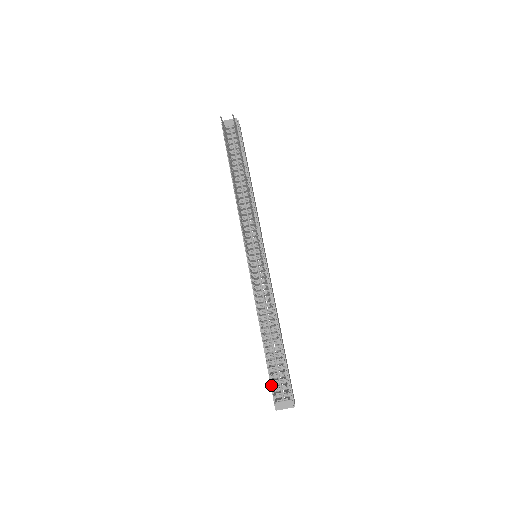
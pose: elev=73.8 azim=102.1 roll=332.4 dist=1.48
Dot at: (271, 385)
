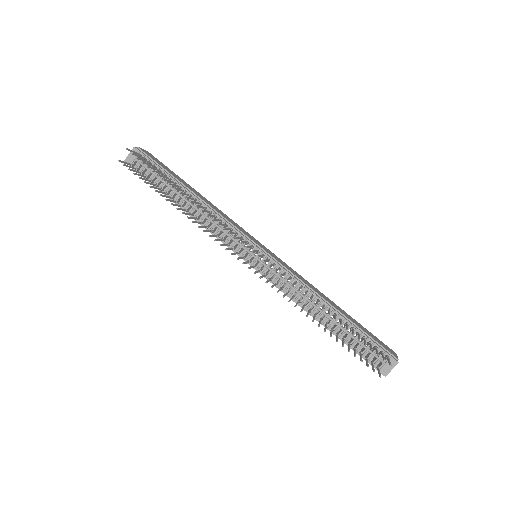
Dot at: (363, 358)
